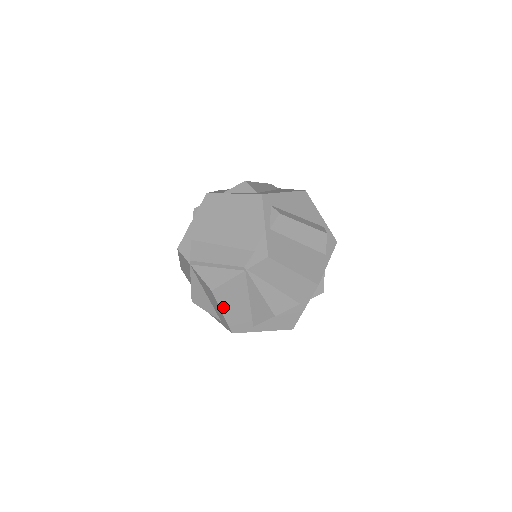
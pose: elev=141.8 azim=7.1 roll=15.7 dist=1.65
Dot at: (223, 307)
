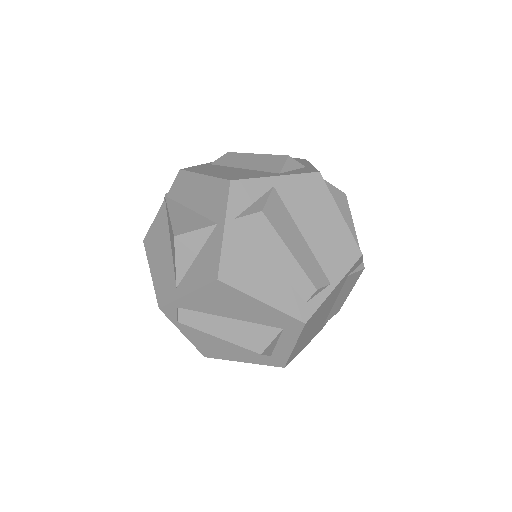
Dot at: (151, 263)
